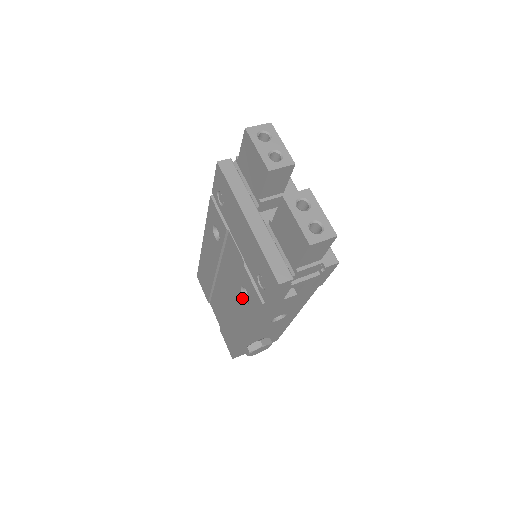
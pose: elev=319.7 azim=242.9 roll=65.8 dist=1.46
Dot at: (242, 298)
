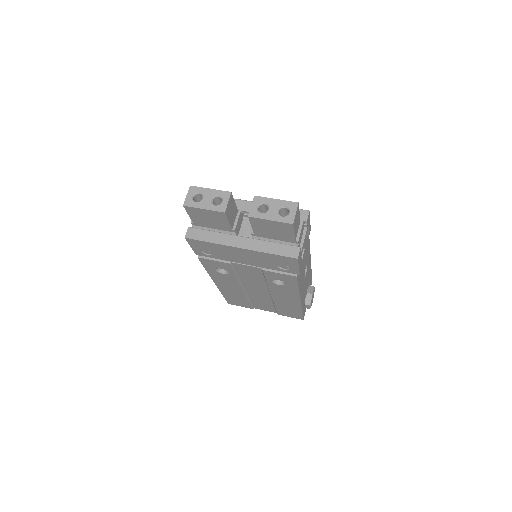
Dot at: (278, 286)
